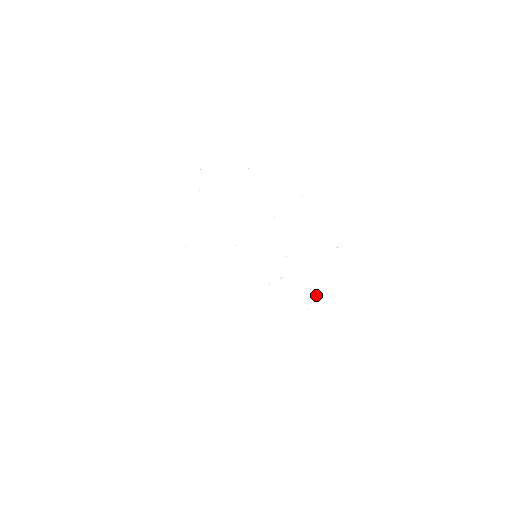
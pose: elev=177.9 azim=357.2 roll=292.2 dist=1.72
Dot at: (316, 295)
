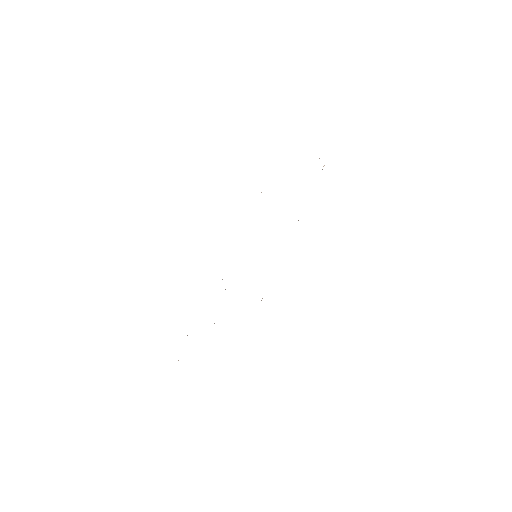
Dot at: occluded
